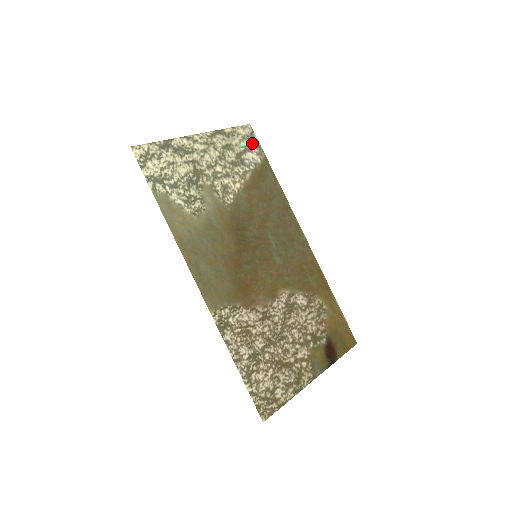
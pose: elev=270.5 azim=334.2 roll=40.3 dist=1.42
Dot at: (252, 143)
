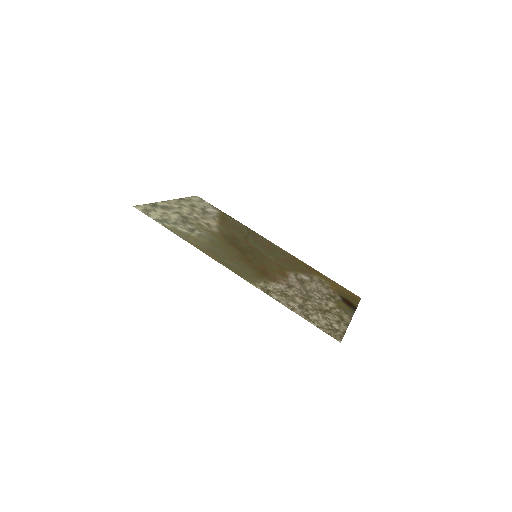
Dot at: (206, 204)
